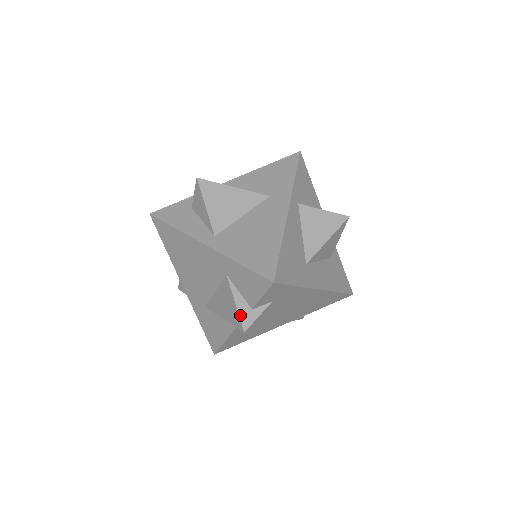
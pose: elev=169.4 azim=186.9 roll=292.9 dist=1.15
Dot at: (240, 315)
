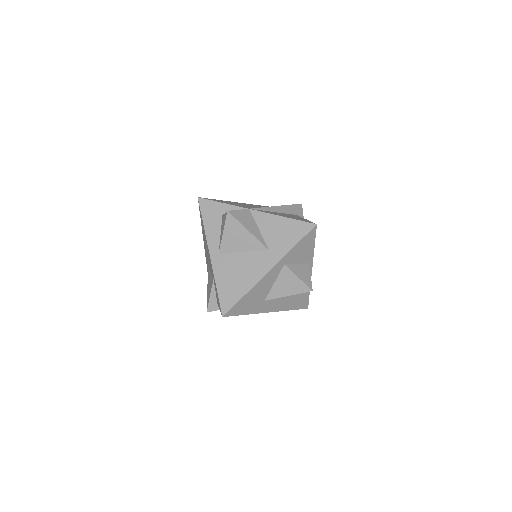
Dot at: (209, 303)
